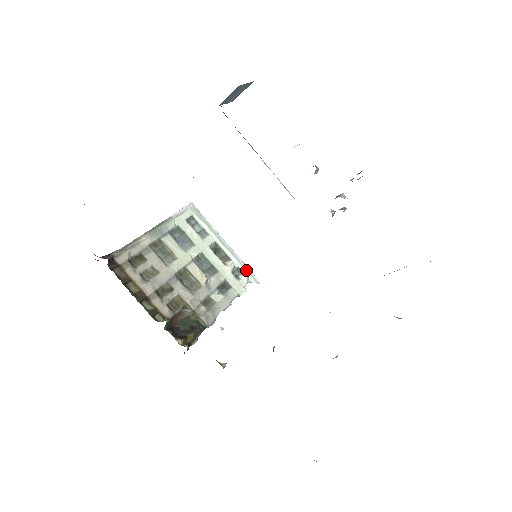
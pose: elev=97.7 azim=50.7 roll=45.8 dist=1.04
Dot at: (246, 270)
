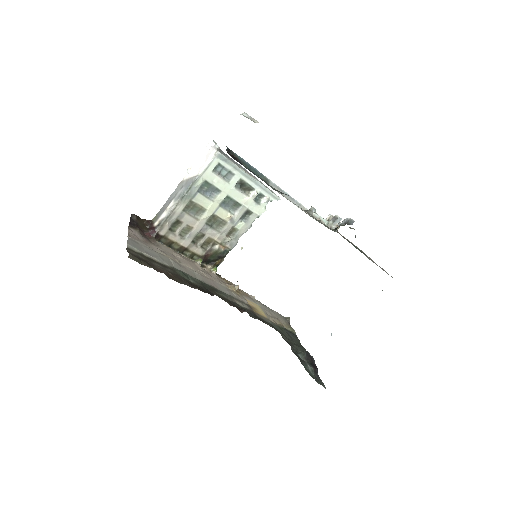
Dot at: (268, 193)
